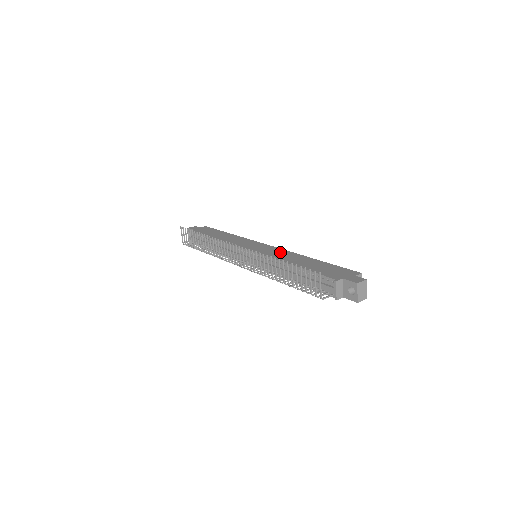
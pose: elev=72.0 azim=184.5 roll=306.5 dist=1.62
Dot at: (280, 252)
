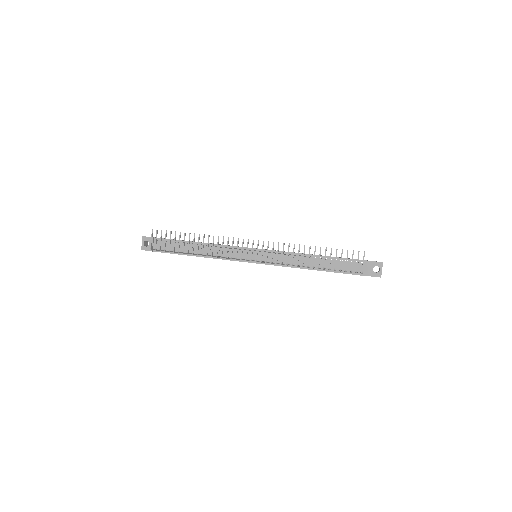
Dot at: occluded
